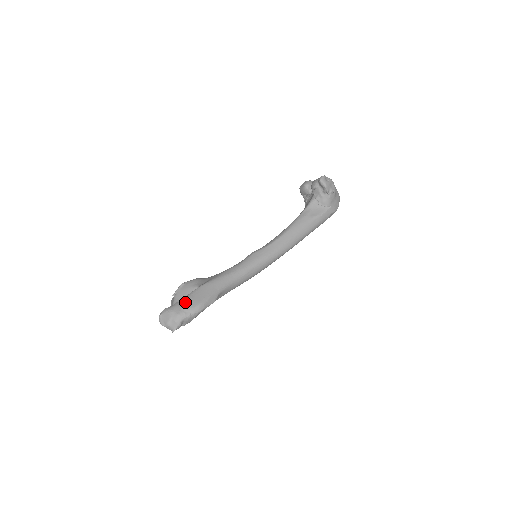
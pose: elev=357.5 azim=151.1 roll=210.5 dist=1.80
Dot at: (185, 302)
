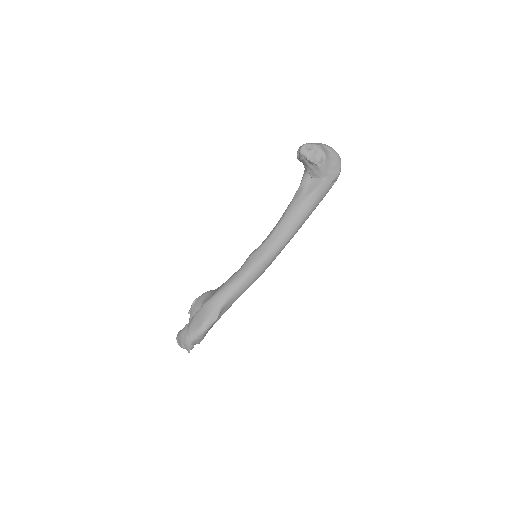
Dot at: (190, 325)
